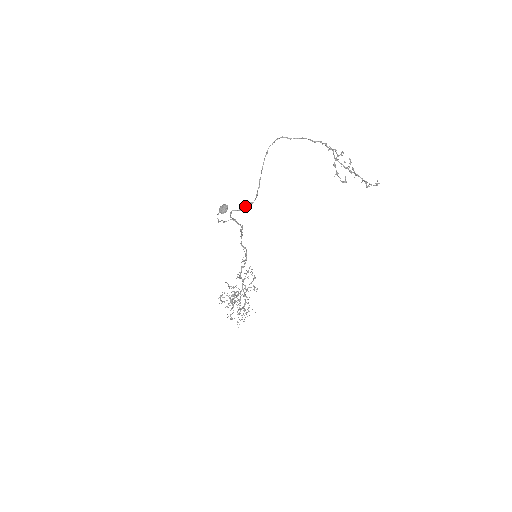
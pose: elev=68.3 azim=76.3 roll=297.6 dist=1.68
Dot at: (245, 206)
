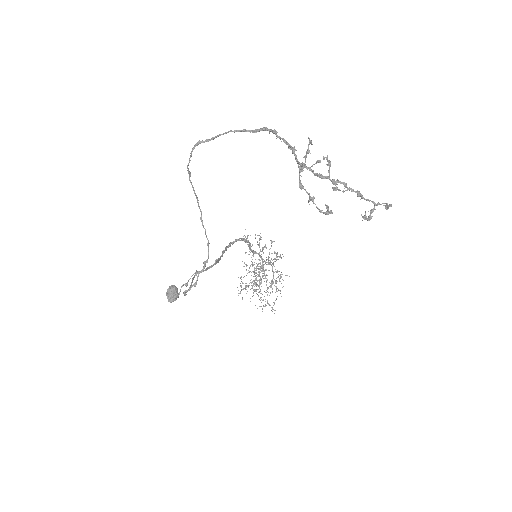
Dot at: (199, 272)
